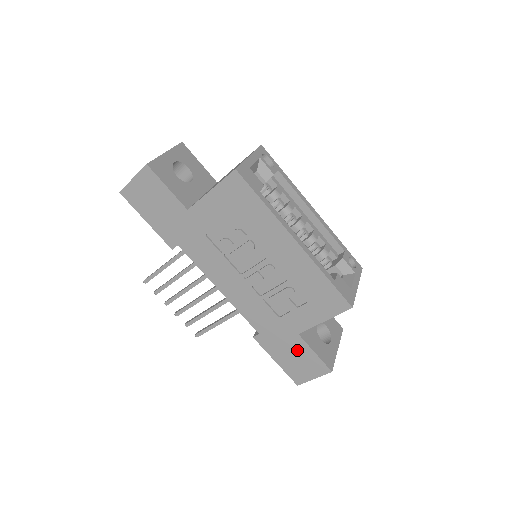
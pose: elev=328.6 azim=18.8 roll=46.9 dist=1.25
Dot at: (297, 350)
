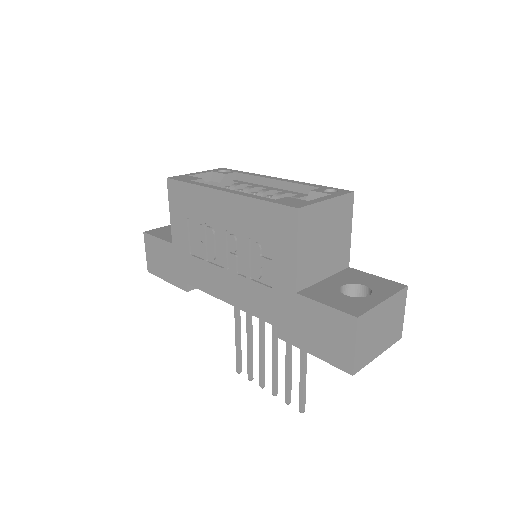
Dot at: (311, 317)
